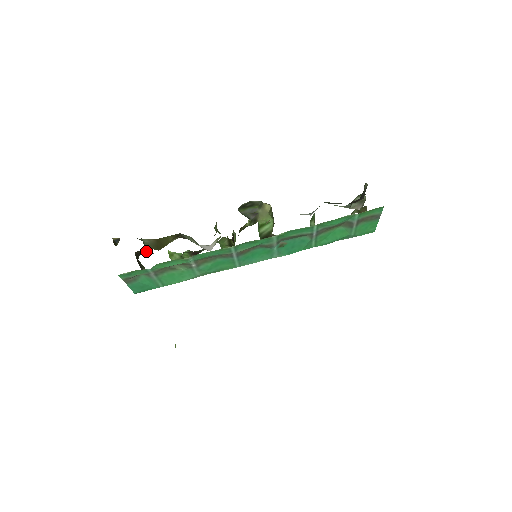
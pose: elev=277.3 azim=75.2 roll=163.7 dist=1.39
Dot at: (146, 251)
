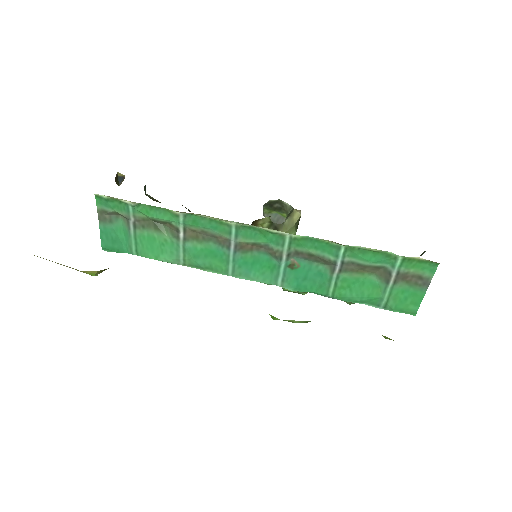
Dot at: occluded
